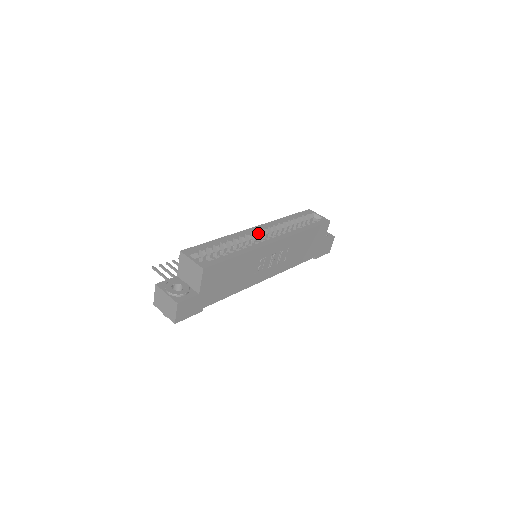
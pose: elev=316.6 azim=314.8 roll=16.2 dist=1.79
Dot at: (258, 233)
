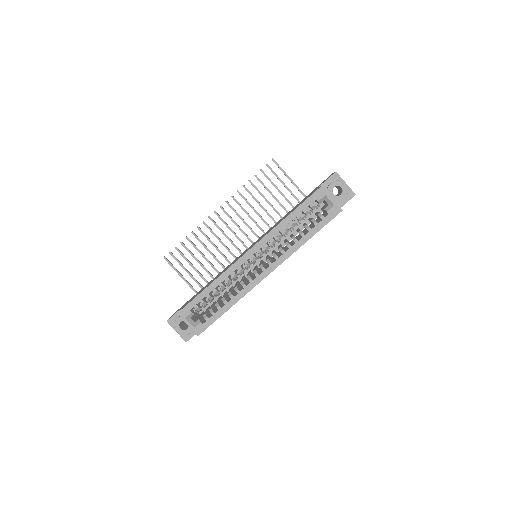
Dot at: (252, 258)
